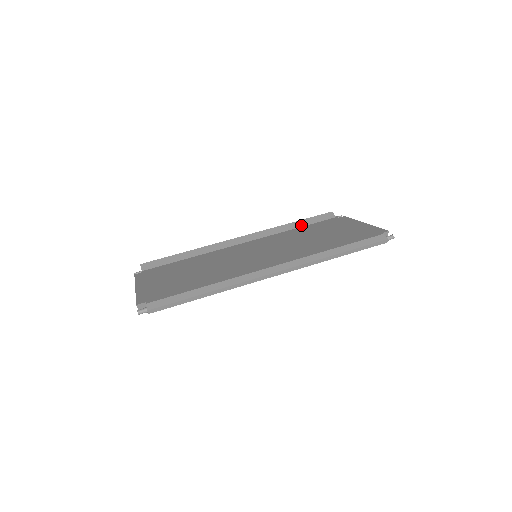
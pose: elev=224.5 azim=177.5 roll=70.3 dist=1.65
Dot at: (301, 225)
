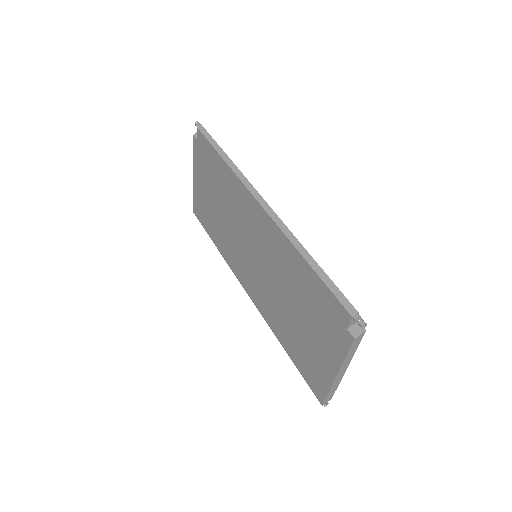
Dot at: occluded
